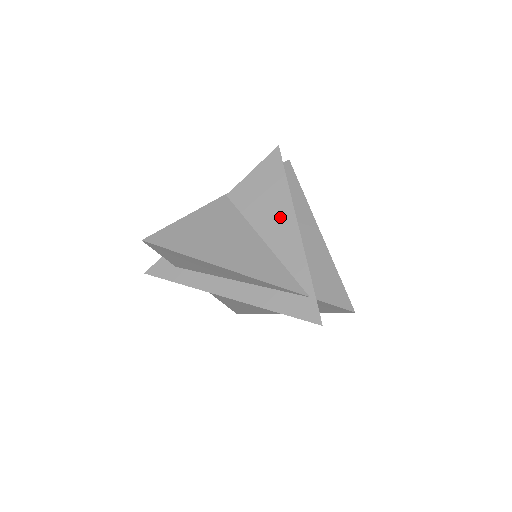
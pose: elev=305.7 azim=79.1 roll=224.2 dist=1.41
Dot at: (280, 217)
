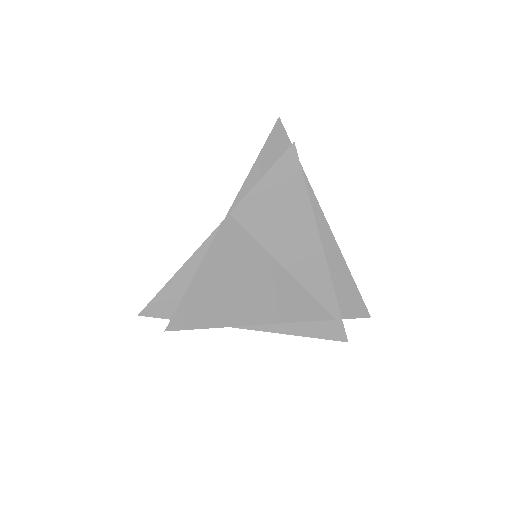
Dot at: (302, 240)
